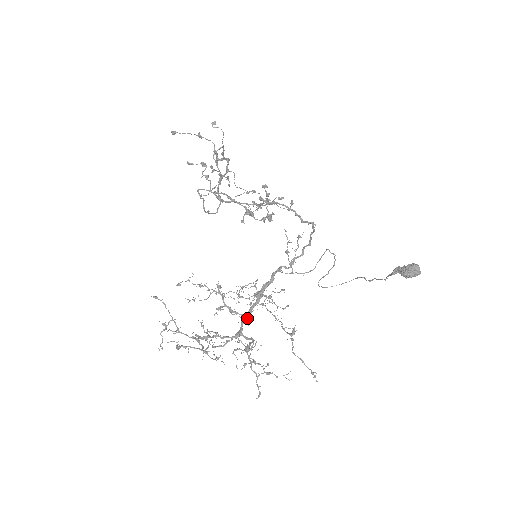
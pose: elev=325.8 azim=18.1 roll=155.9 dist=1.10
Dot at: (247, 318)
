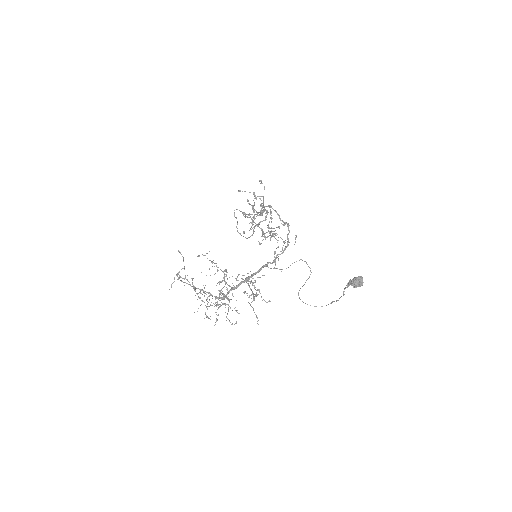
Dot at: (234, 288)
